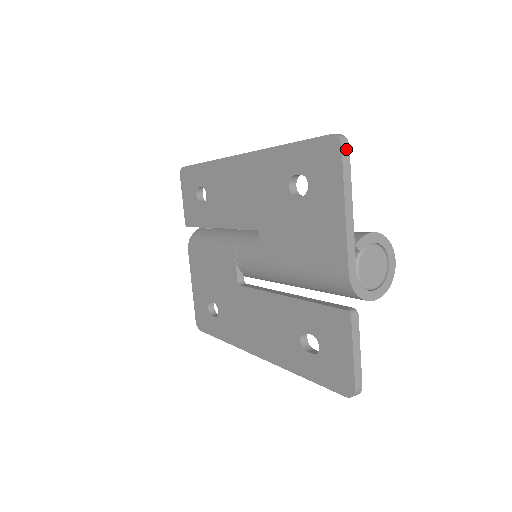
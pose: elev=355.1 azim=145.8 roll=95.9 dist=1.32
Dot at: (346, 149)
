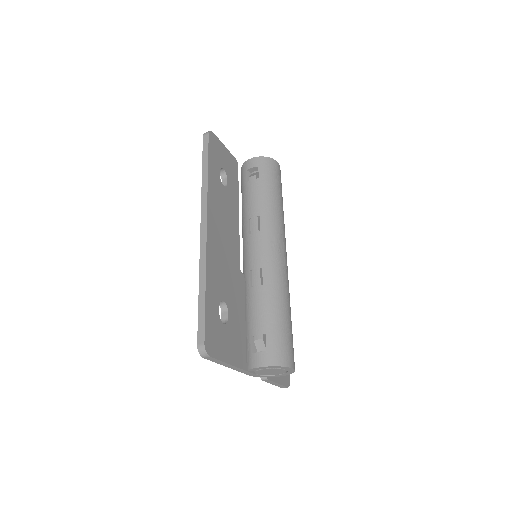
Dot at: (208, 357)
